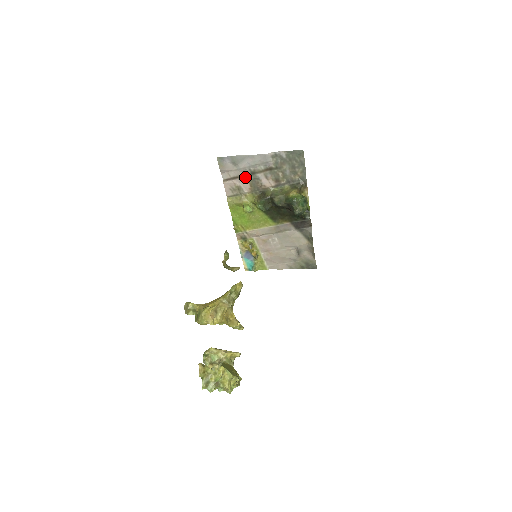
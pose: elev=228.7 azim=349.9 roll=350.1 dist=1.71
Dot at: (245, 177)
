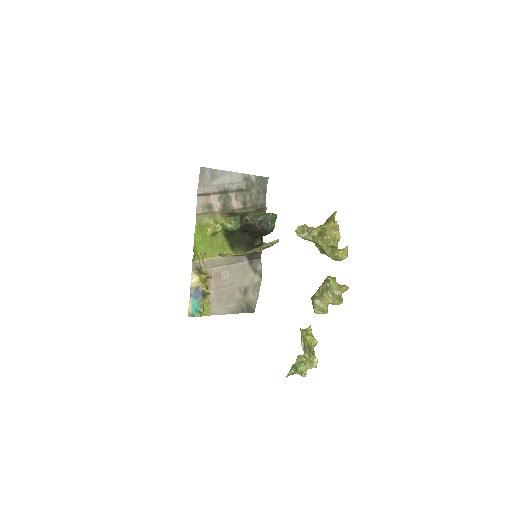
Dot at: (218, 195)
